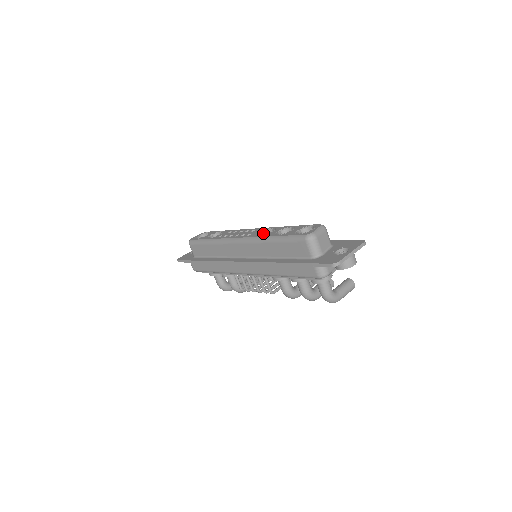
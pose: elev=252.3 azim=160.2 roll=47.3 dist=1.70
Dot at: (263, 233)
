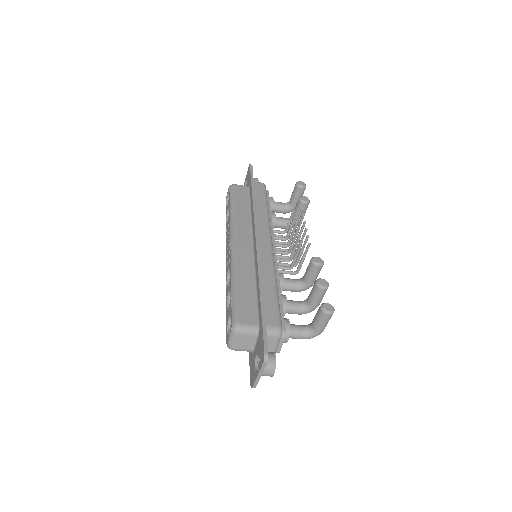
Dot at: occluded
